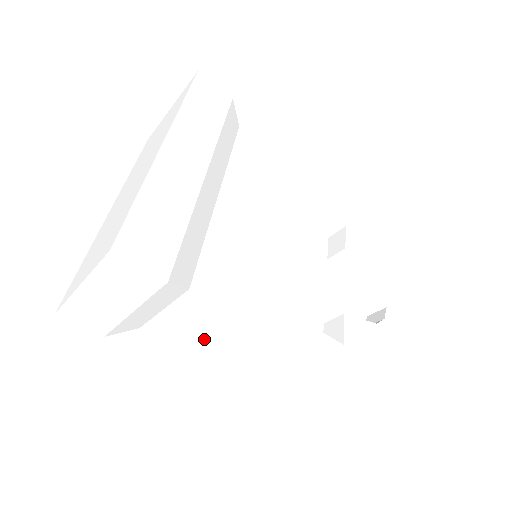
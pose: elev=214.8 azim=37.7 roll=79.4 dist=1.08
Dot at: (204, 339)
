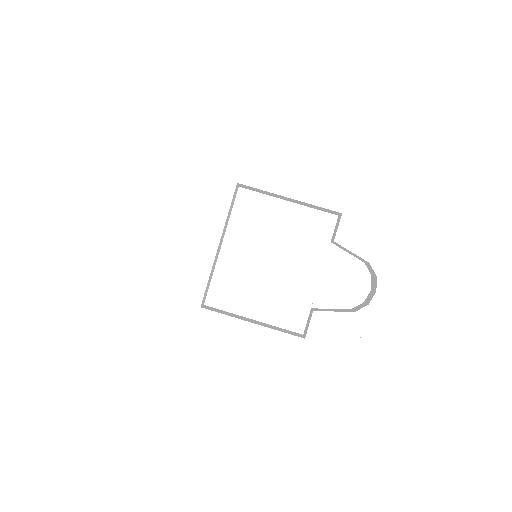
Dot at: occluded
